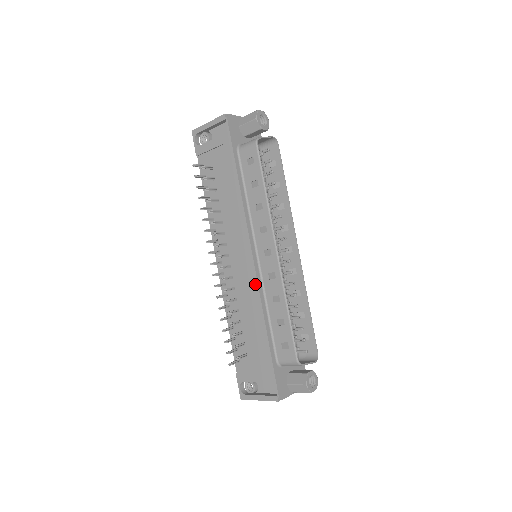
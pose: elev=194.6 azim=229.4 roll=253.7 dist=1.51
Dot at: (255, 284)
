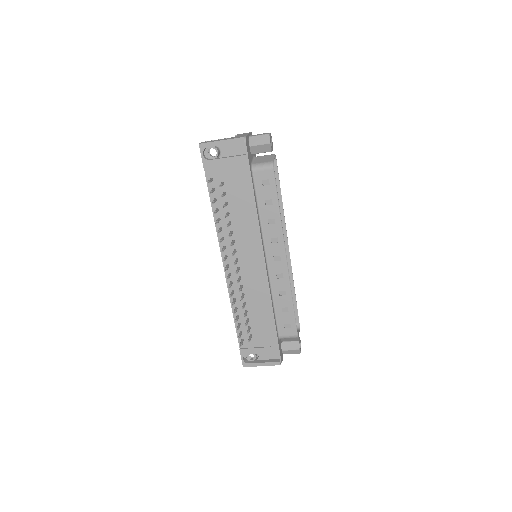
Dot at: (266, 284)
